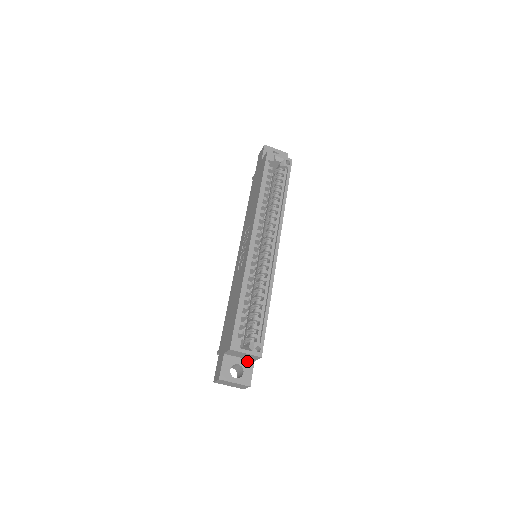
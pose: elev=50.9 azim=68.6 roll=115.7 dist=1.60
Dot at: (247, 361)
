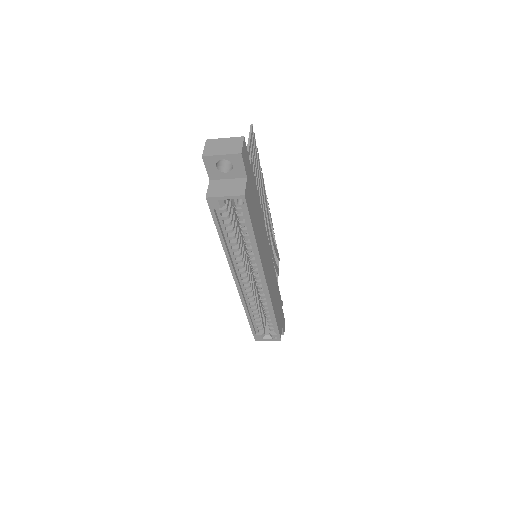
Dot at: occluded
